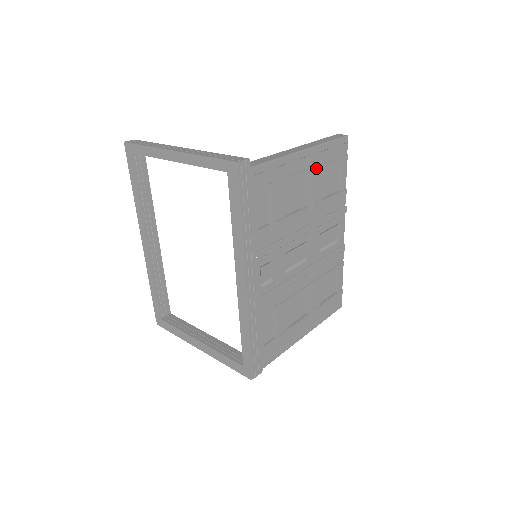
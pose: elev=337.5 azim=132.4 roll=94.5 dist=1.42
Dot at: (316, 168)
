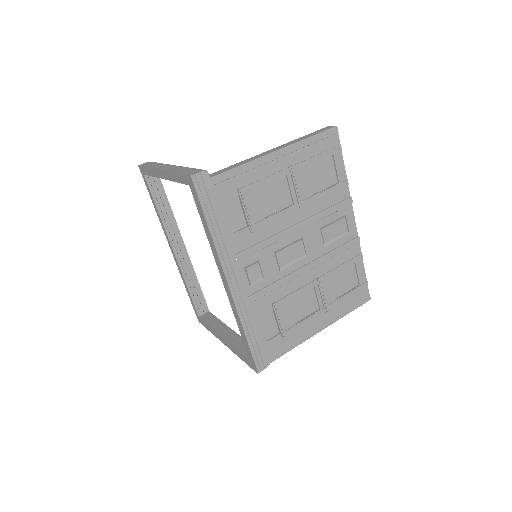
Dot at: (298, 165)
